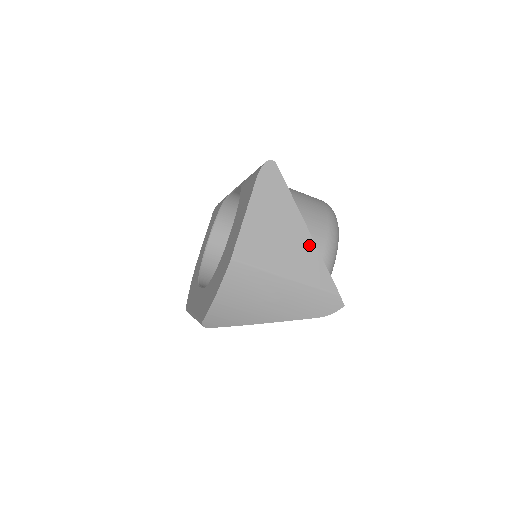
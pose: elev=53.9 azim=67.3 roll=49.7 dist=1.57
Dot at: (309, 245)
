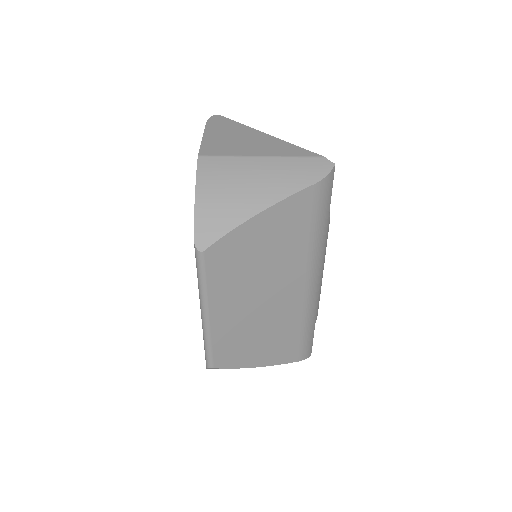
Dot at: (273, 140)
